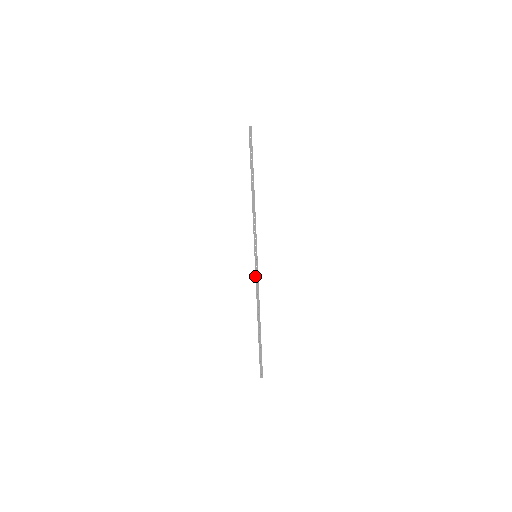
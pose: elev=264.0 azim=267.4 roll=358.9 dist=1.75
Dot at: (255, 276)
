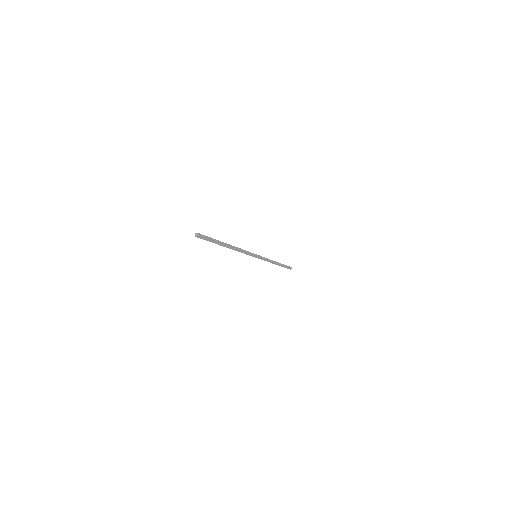
Dot at: occluded
